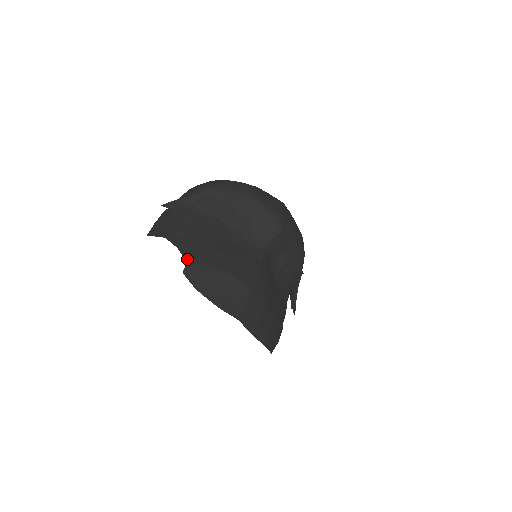
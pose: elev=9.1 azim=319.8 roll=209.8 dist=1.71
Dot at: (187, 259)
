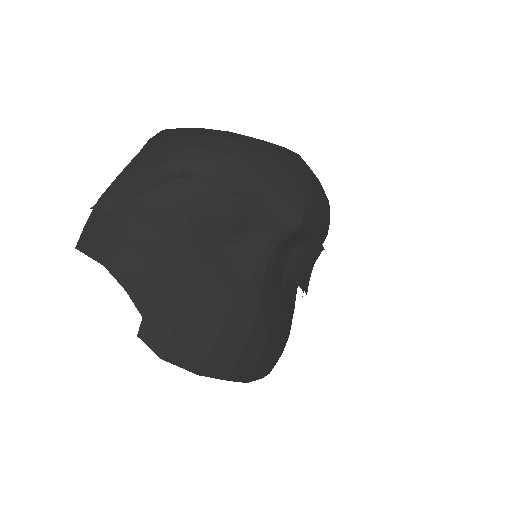
Dot at: (143, 311)
